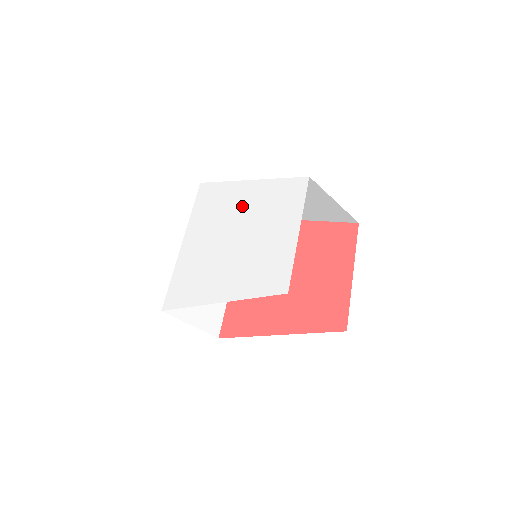
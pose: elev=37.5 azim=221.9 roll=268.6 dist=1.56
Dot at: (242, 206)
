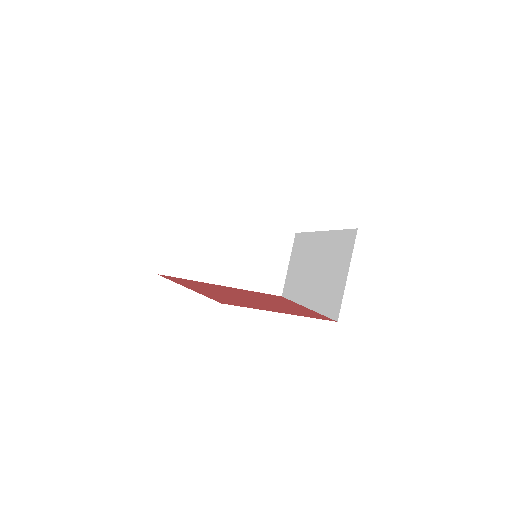
Dot at: occluded
